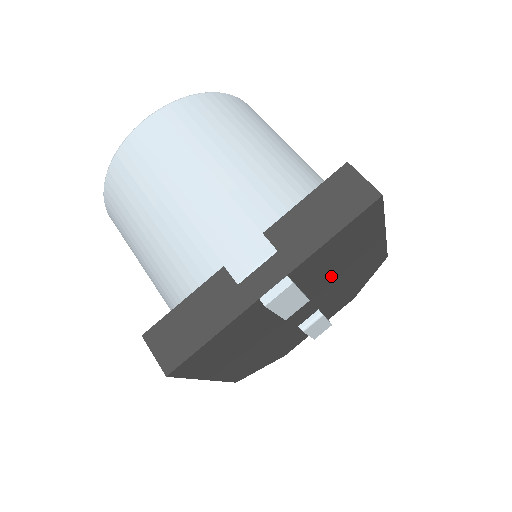
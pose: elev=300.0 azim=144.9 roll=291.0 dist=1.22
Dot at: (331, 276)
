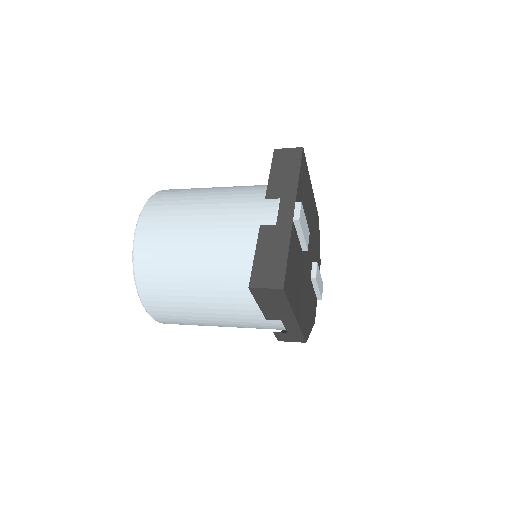
Dot at: (307, 221)
